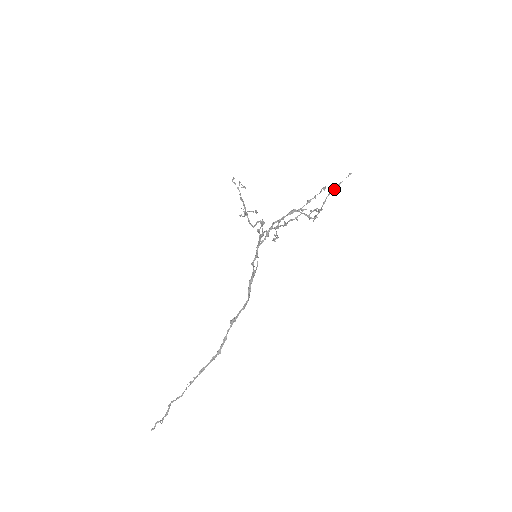
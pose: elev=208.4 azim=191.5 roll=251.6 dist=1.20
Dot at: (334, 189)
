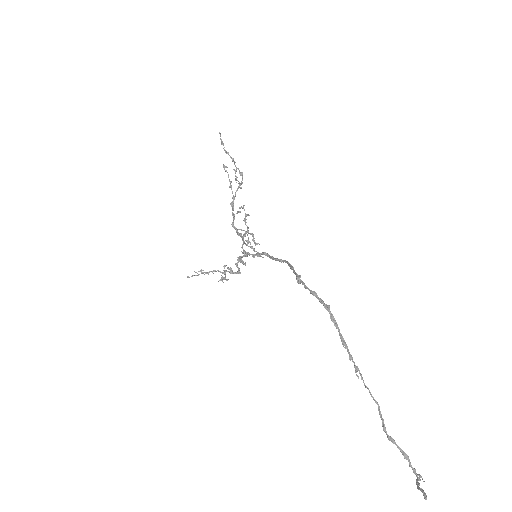
Dot at: occluded
